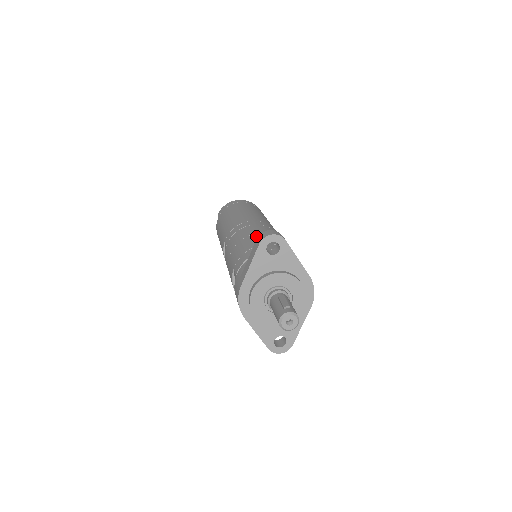
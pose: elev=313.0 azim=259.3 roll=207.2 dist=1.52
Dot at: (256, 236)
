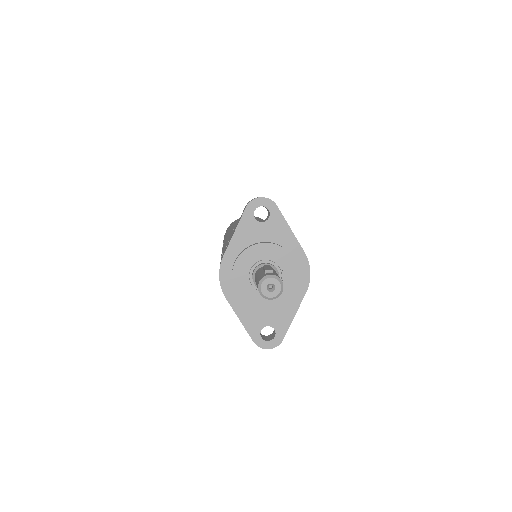
Dot at: occluded
